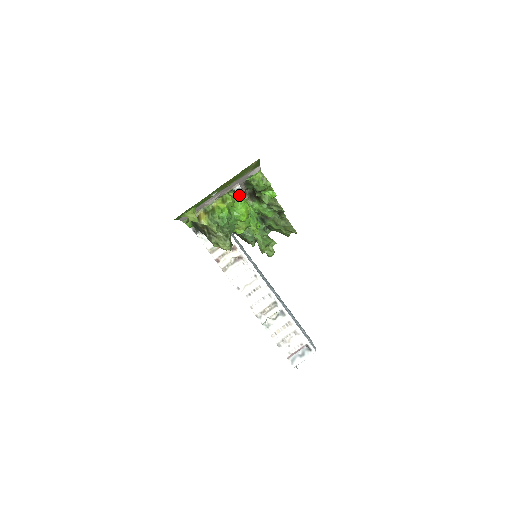
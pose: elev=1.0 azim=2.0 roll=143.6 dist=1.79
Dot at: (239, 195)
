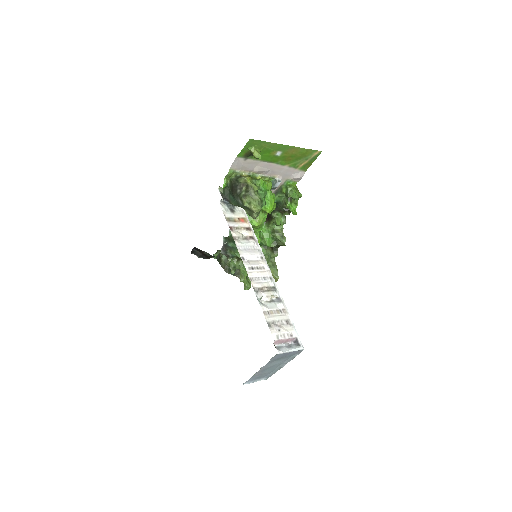
Dot at: occluded
